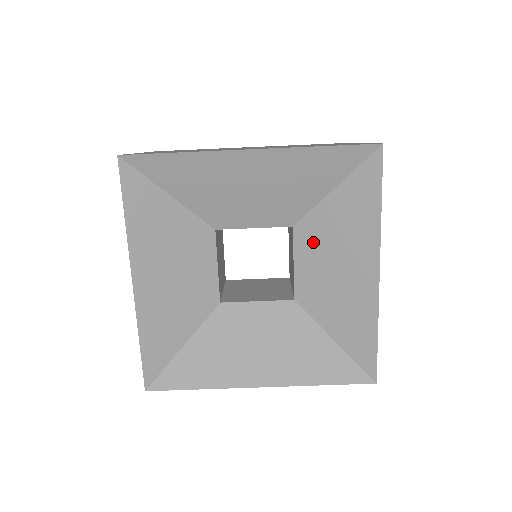
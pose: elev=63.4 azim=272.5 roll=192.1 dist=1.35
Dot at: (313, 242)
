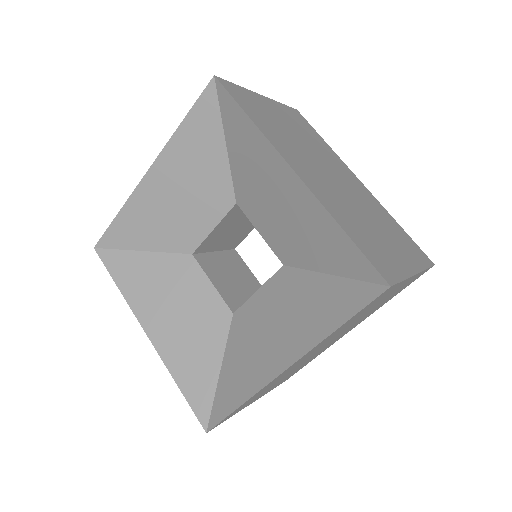
Dot at: (251, 200)
